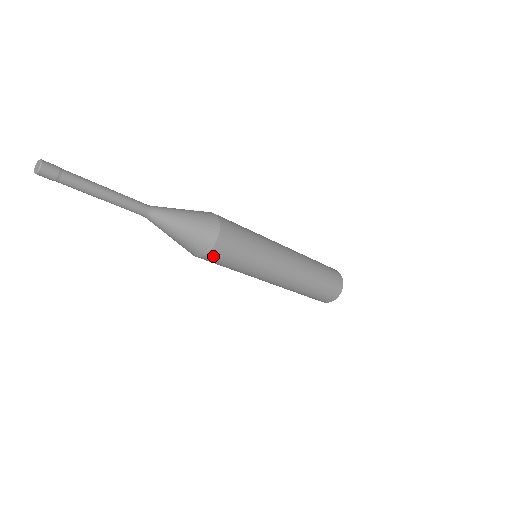
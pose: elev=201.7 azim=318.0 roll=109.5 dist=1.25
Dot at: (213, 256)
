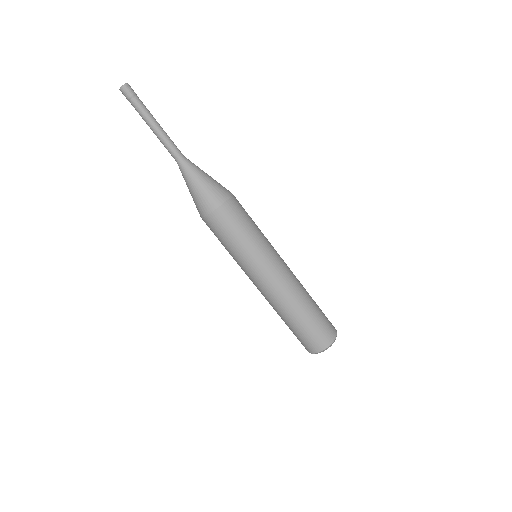
Dot at: (215, 219)
